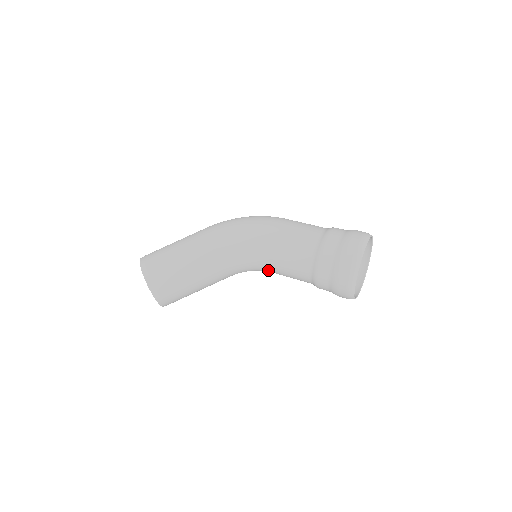
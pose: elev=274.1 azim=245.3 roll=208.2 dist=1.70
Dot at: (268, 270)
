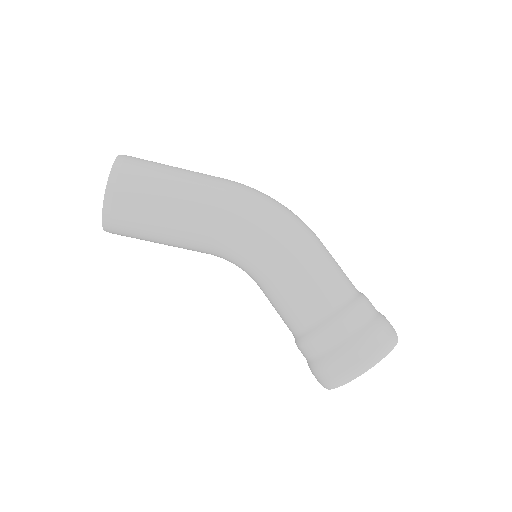
Dot at: (258, 283)
